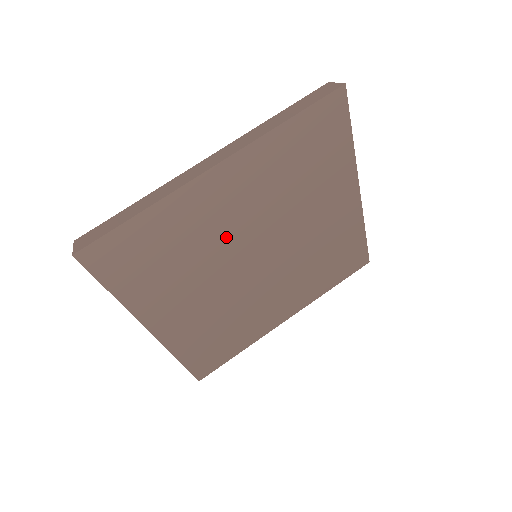
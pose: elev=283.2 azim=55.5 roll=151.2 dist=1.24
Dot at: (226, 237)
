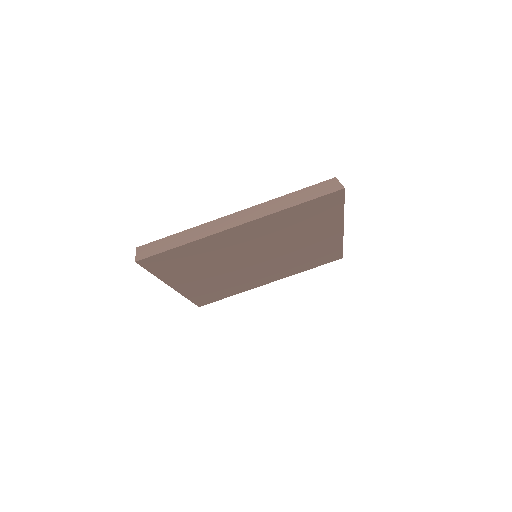
Dot at: (237, 252)
